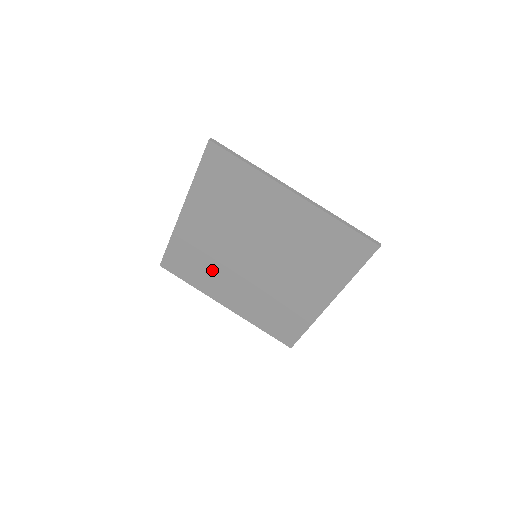
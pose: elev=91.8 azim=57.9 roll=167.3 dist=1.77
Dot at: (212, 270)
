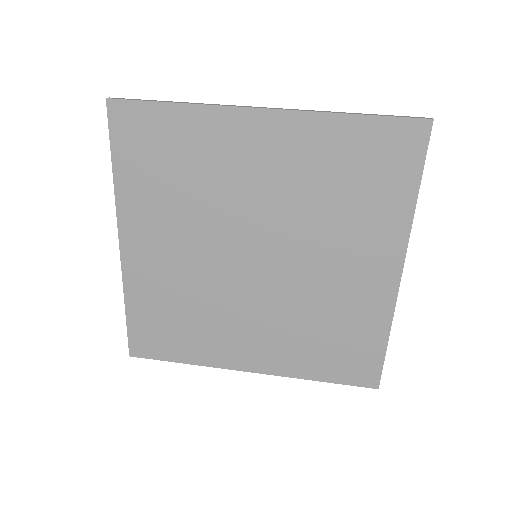
Dot at: (204, 319)
